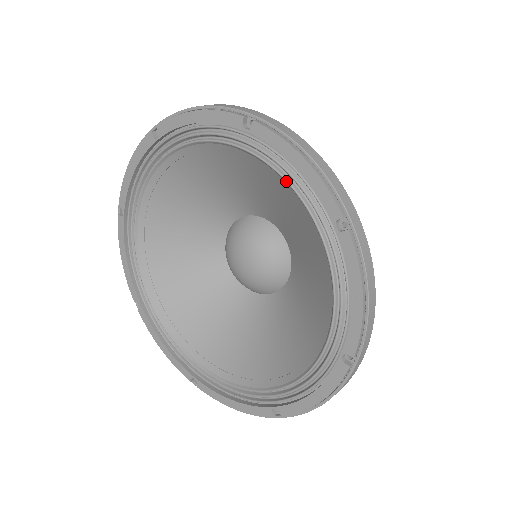
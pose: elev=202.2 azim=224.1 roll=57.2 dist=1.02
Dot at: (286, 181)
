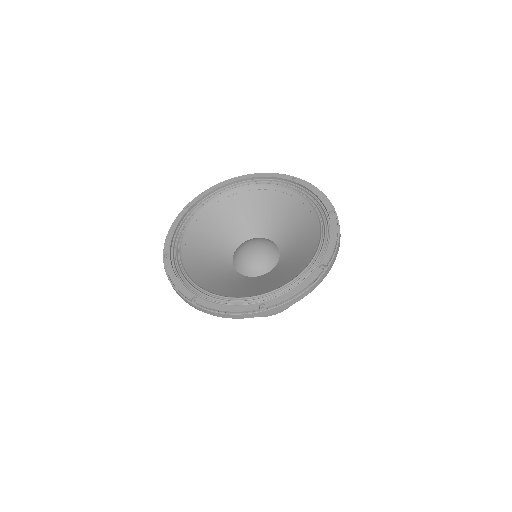
Dot at: (307, 199)
